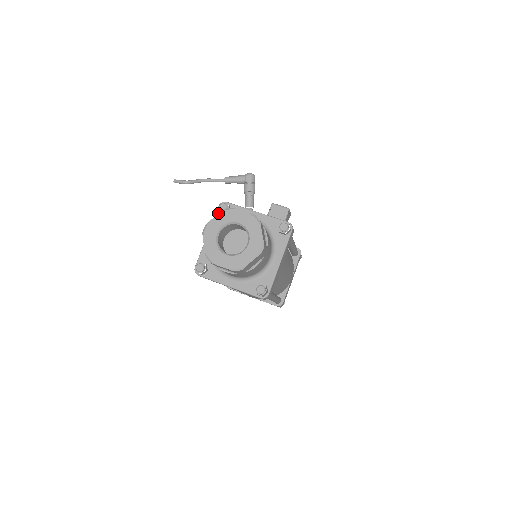
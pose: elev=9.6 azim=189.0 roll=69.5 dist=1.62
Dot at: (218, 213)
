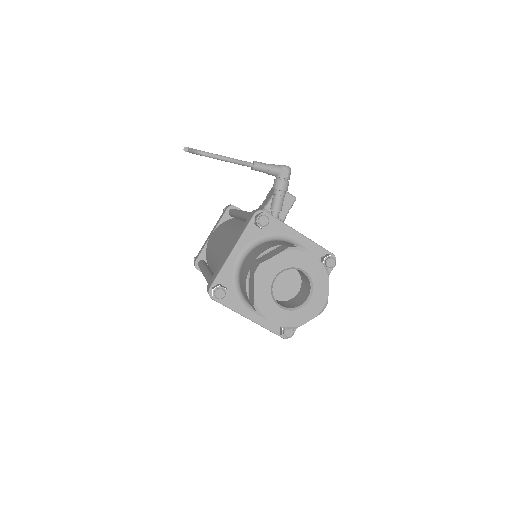
Dot at: (280, 252)
